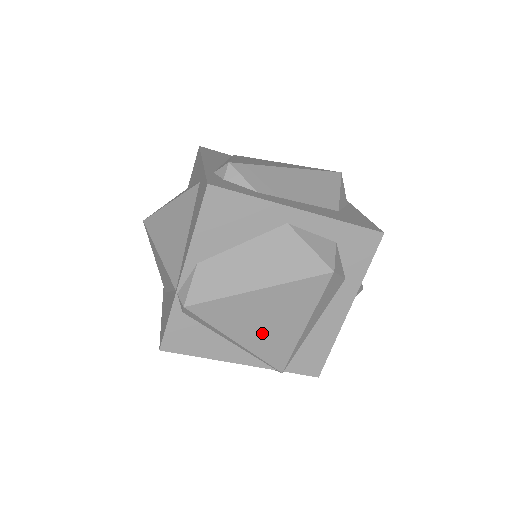
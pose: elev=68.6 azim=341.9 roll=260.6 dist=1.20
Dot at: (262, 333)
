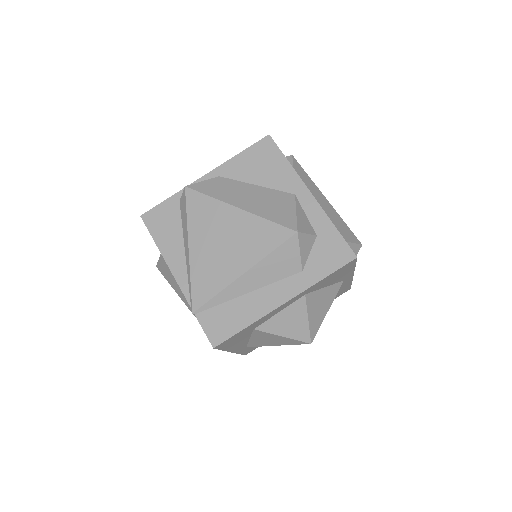
Dot at: (211, 253)
